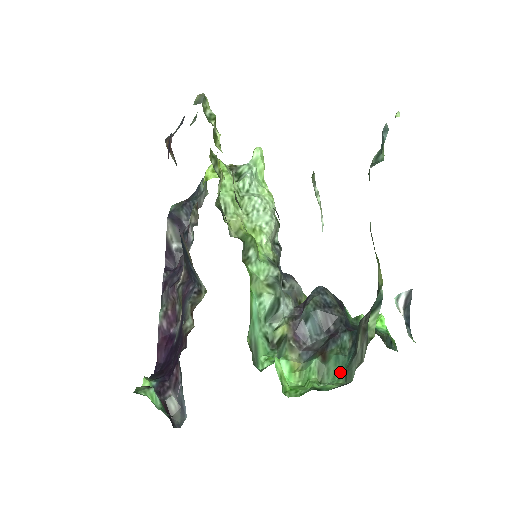
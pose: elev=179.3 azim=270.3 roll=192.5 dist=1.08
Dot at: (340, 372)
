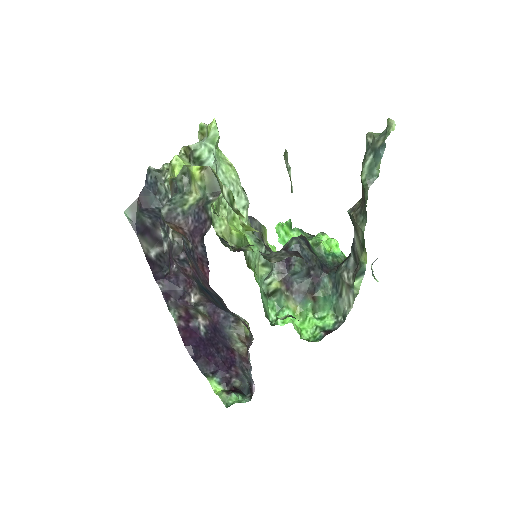
Dot at: (328, 306)
